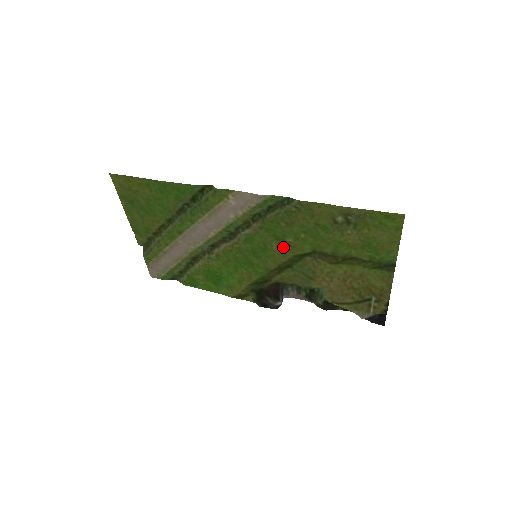
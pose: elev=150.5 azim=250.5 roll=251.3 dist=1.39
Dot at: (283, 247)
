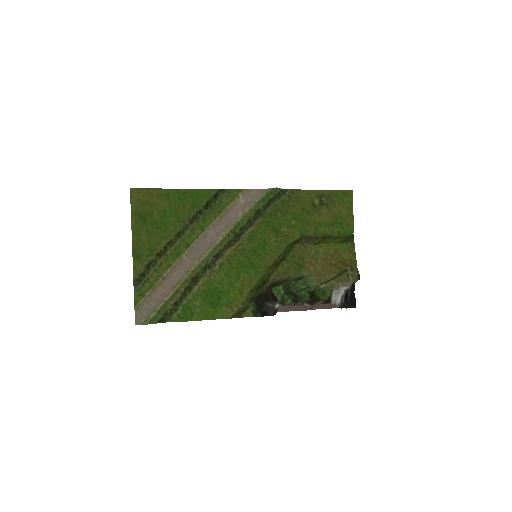
Dot at: (279, 238)
